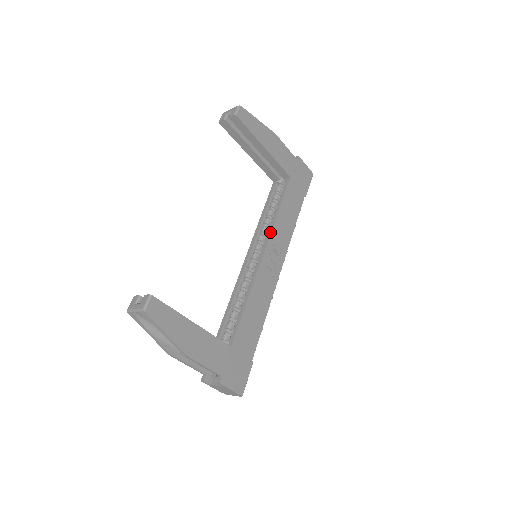
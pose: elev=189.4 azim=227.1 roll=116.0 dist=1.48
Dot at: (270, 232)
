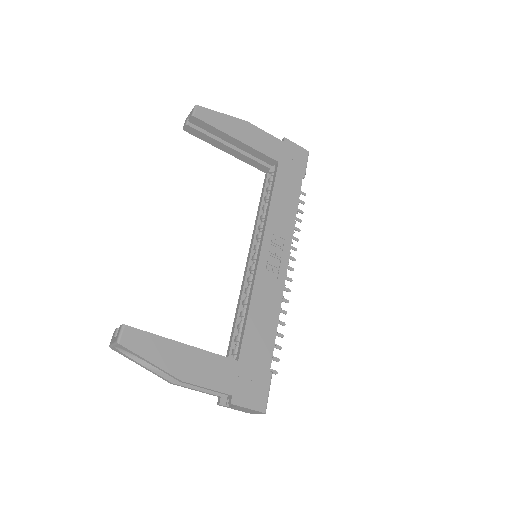
Dot at: (264, 226)
